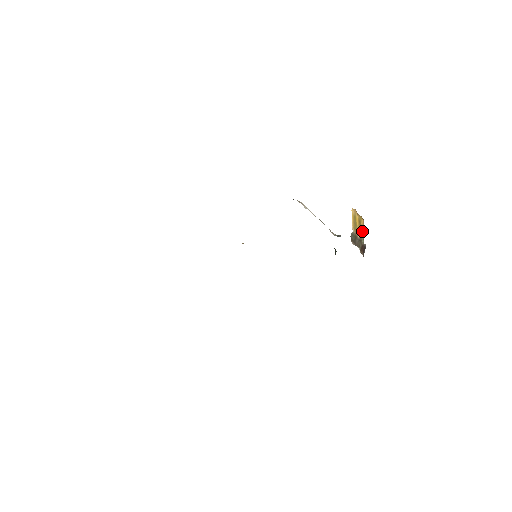
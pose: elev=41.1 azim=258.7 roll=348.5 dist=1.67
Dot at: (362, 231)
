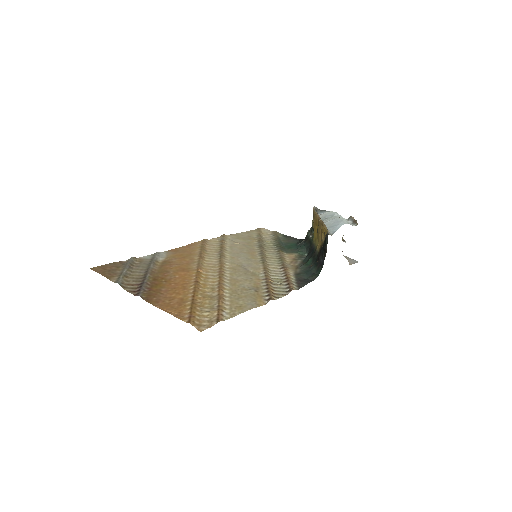
Dot at: occluded
